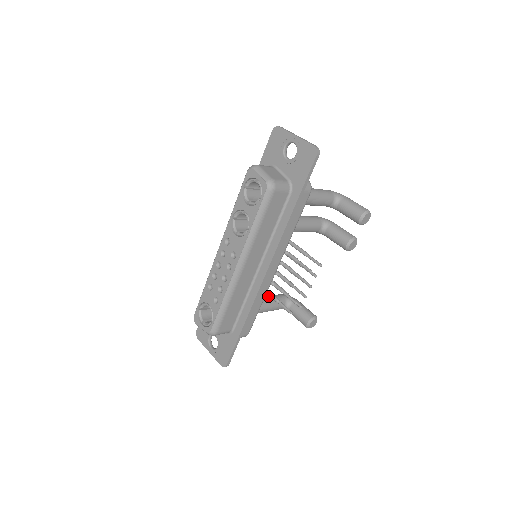
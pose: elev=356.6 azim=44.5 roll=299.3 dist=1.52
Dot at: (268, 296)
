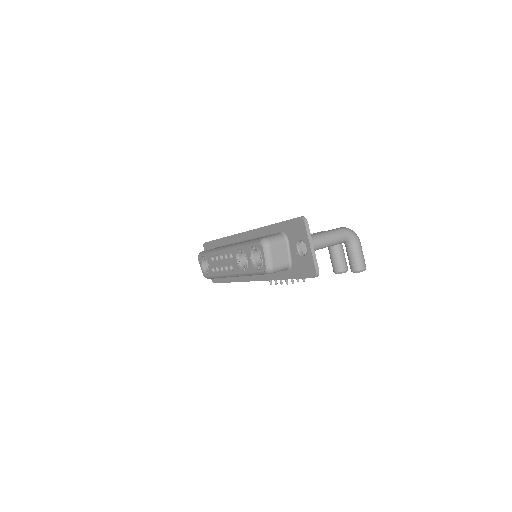
Dot at: occluded
